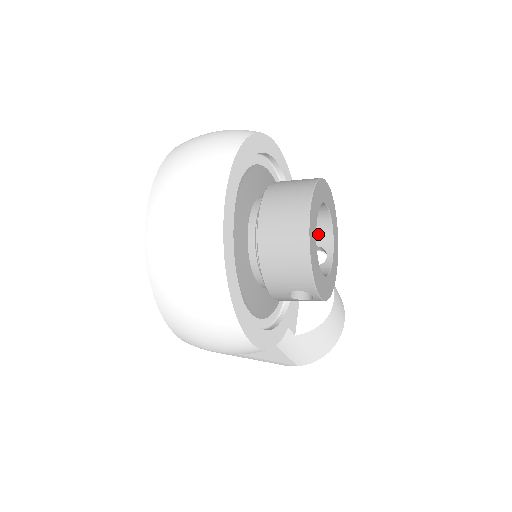
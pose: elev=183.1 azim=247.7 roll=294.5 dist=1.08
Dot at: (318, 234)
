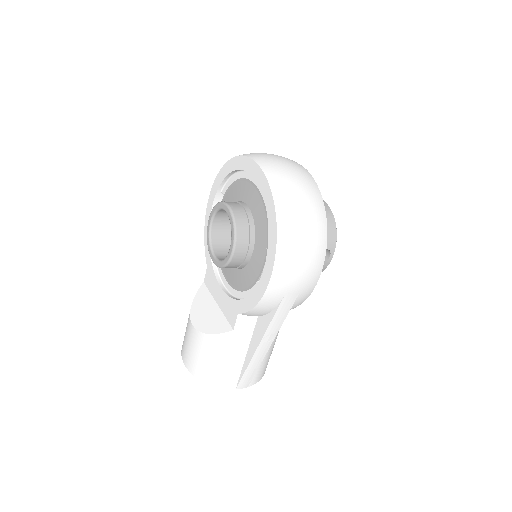
Dot at: occluded
